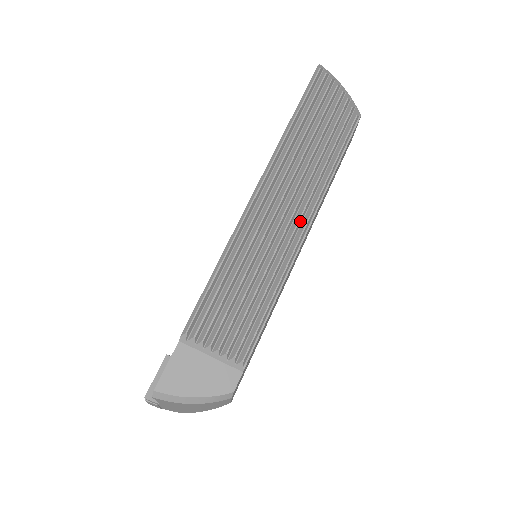
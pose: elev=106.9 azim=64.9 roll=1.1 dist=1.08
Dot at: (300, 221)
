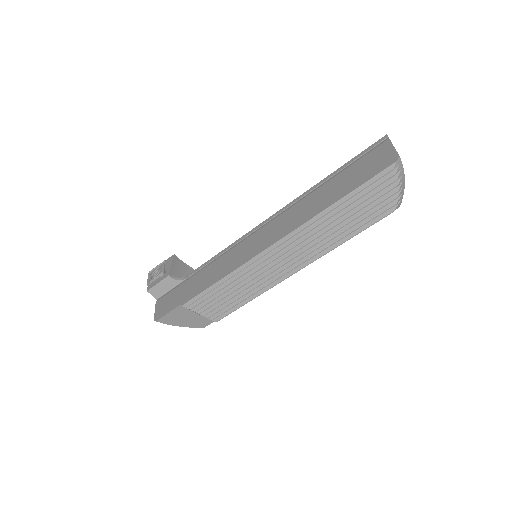
Dot at: (297, 266)
